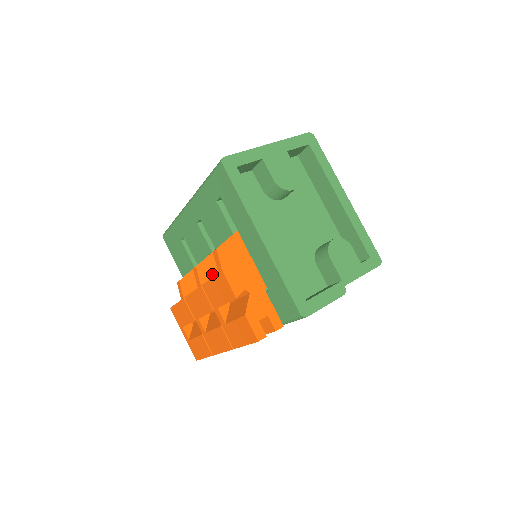
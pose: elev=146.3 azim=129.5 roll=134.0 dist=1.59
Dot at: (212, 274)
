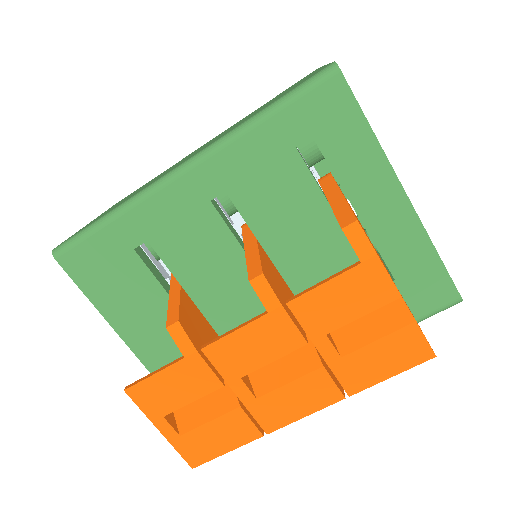
Dot at: (277, 284)
